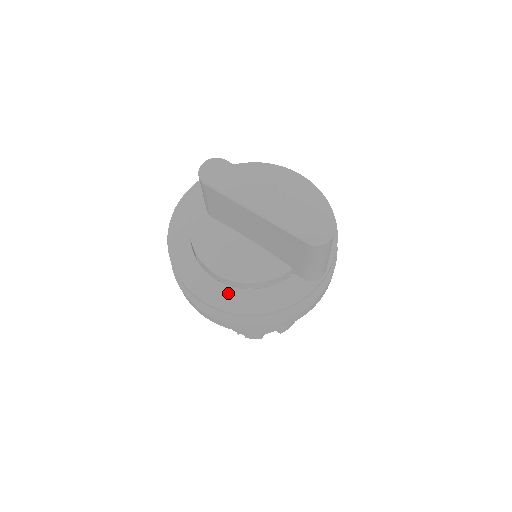
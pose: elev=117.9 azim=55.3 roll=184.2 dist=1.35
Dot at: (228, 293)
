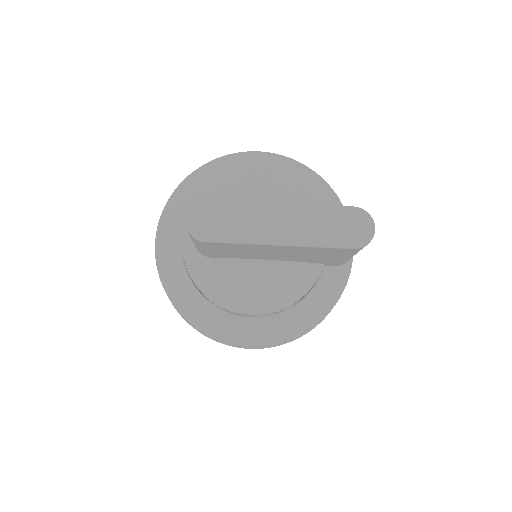
Dot at: (274, 324)
